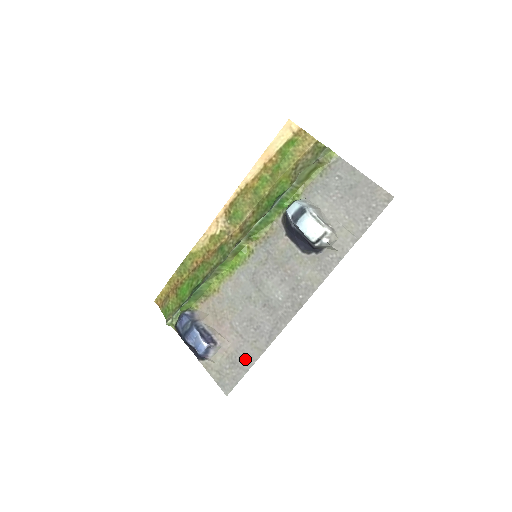
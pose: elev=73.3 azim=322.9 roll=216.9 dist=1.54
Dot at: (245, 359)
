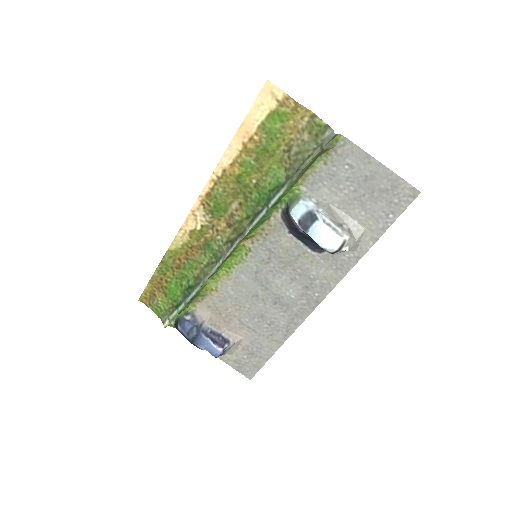
Dot at: (263, 350)
